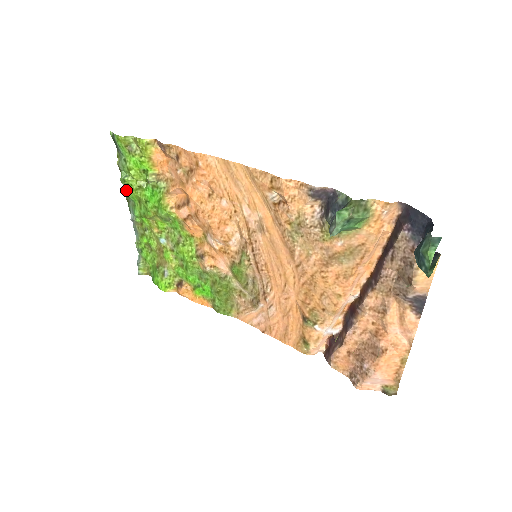
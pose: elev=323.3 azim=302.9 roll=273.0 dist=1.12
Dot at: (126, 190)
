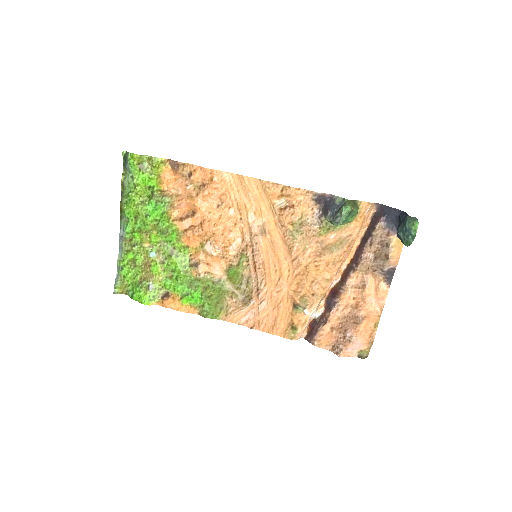
Dot at: (126, 205)
